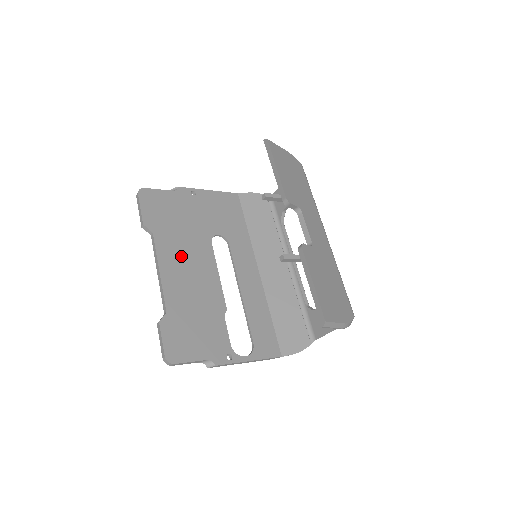
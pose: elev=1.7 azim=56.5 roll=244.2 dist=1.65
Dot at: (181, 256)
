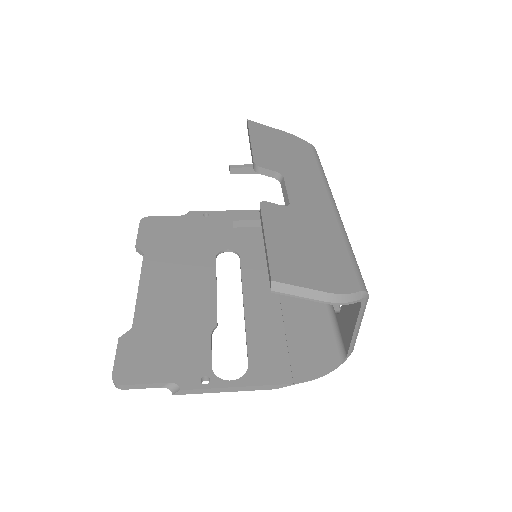
Dot at: (171, 272)
